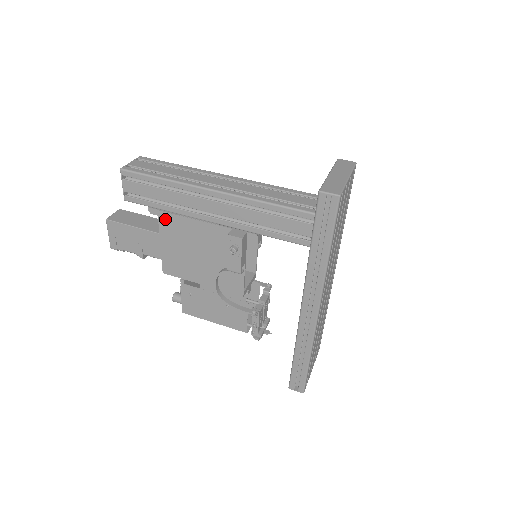
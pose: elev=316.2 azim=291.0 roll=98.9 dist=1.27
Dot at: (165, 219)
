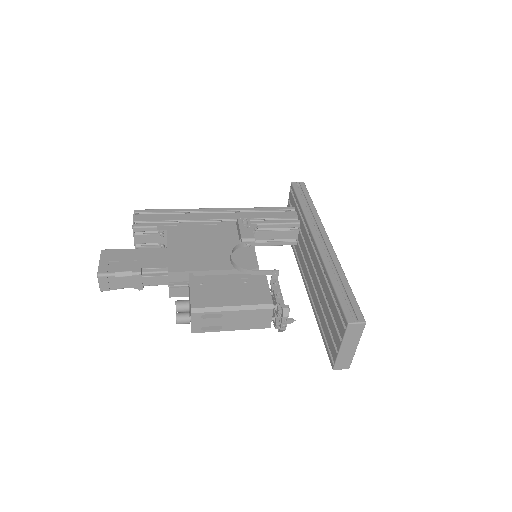
Dot at: (174, 230)
